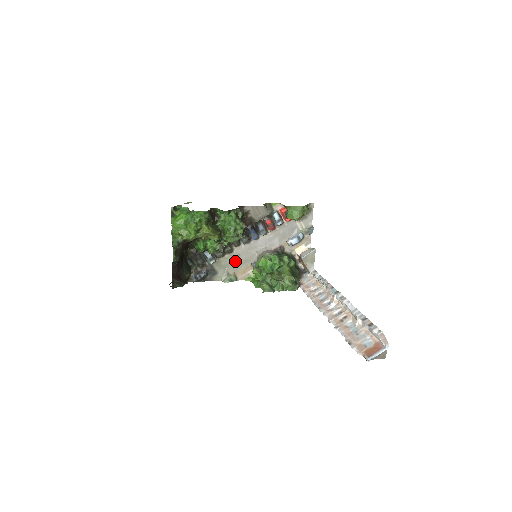
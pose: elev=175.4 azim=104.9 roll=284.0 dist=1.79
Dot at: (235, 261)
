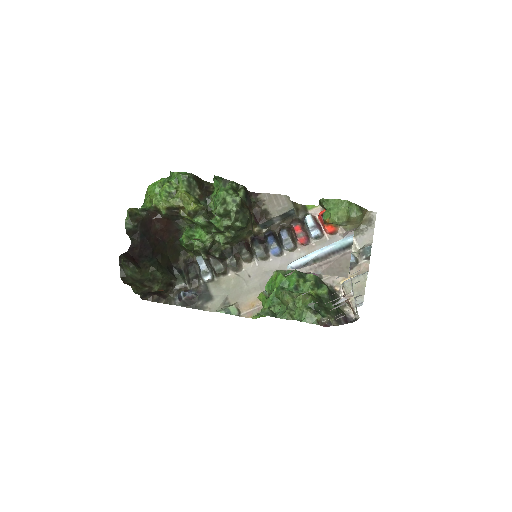
Dot at: (242, 285)
